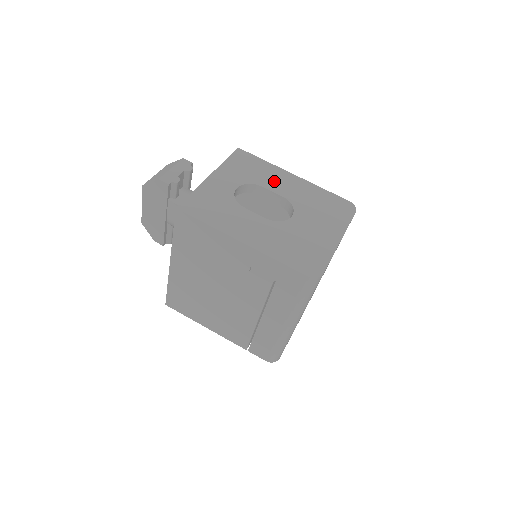
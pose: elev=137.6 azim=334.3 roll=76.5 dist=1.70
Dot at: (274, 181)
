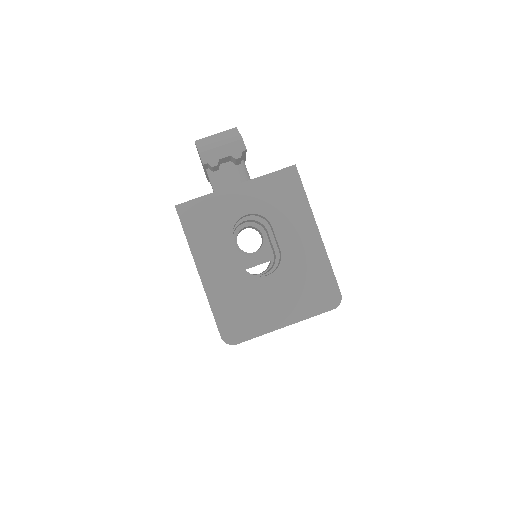
Dot at: (290, 227)
